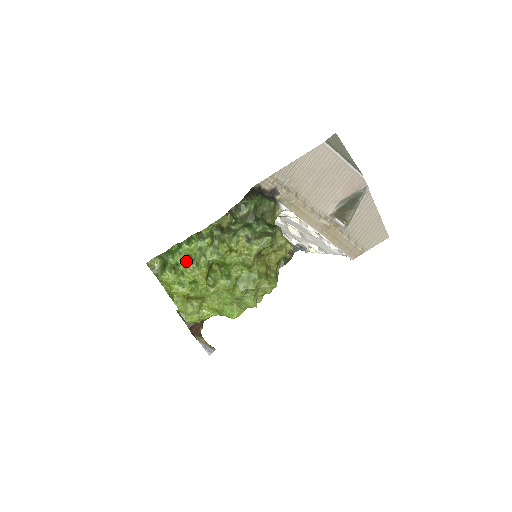
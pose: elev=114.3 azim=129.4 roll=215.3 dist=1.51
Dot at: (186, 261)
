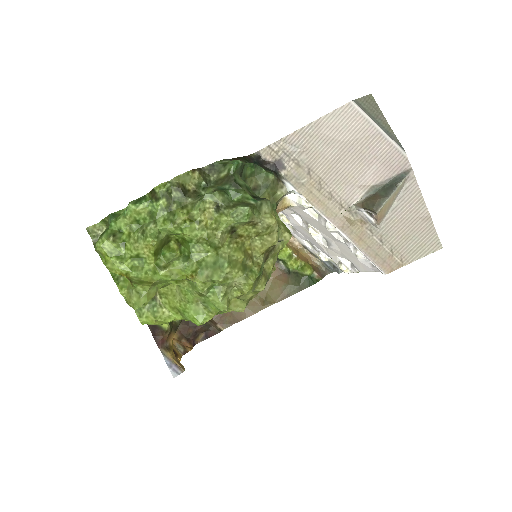
Dot at: (132, 228)
